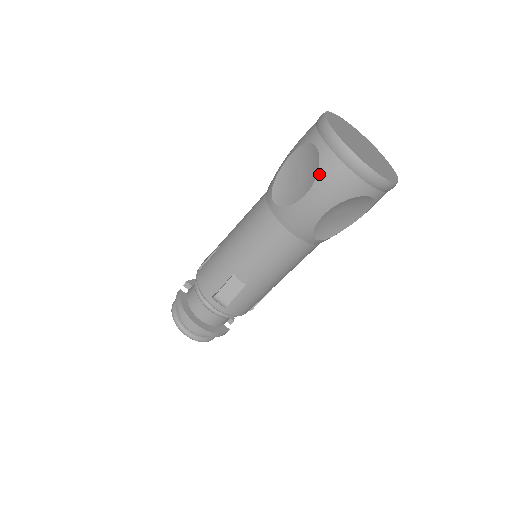
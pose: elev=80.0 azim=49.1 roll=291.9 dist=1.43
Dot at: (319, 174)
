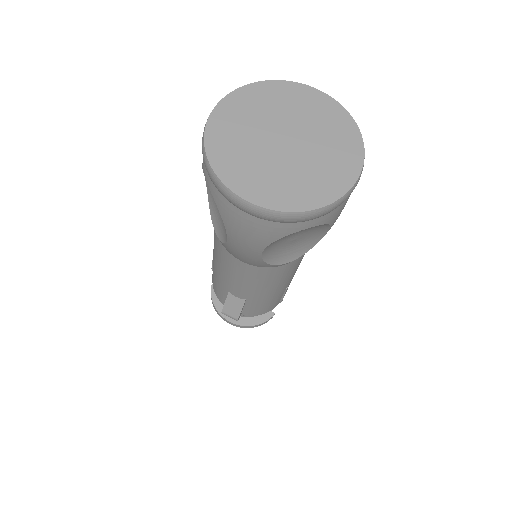
Dot at: (223, 219)
